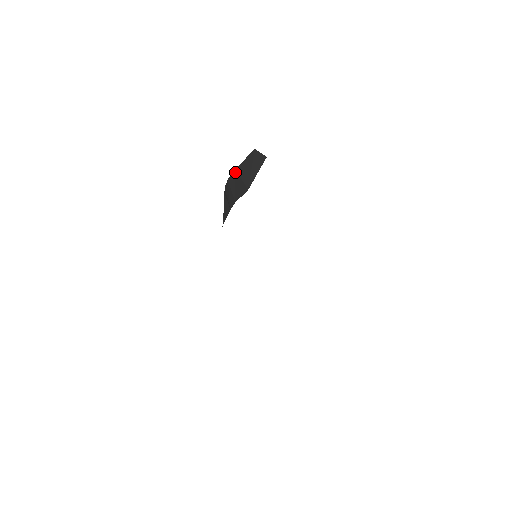
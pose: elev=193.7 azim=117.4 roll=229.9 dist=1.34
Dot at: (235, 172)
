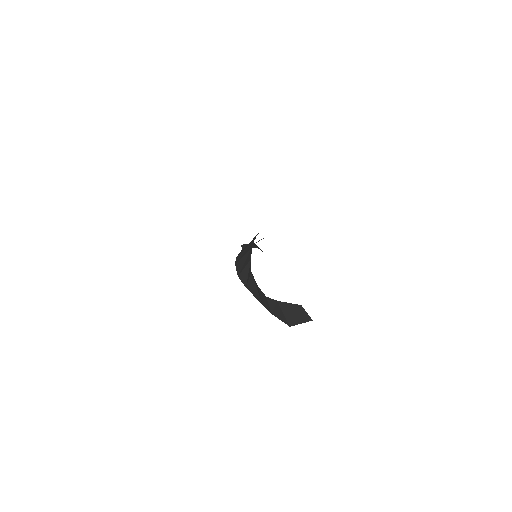
Dot at: (277, 302)
